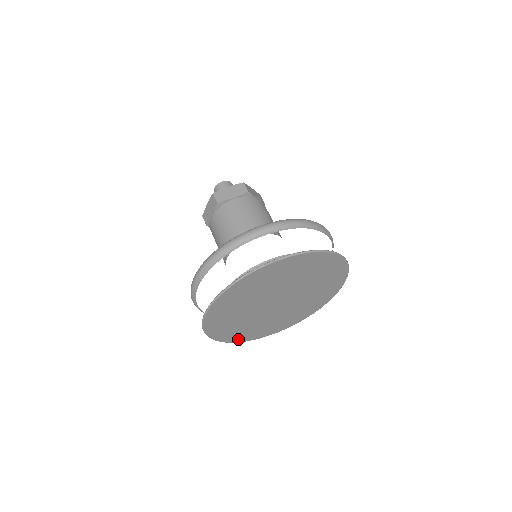
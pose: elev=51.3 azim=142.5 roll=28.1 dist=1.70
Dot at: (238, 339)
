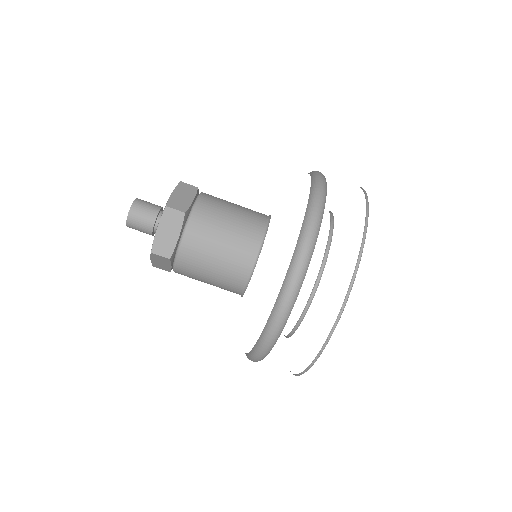
Dot at: occluded
